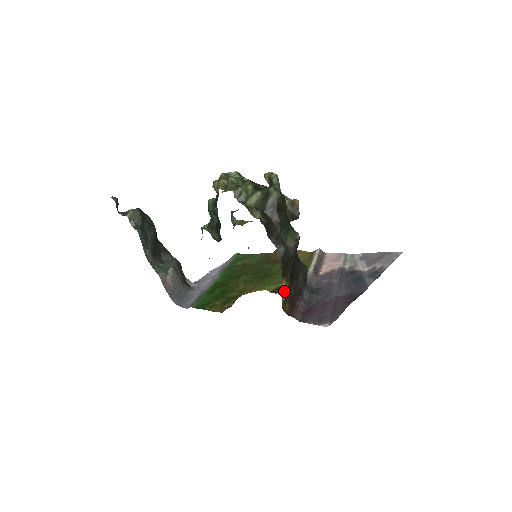
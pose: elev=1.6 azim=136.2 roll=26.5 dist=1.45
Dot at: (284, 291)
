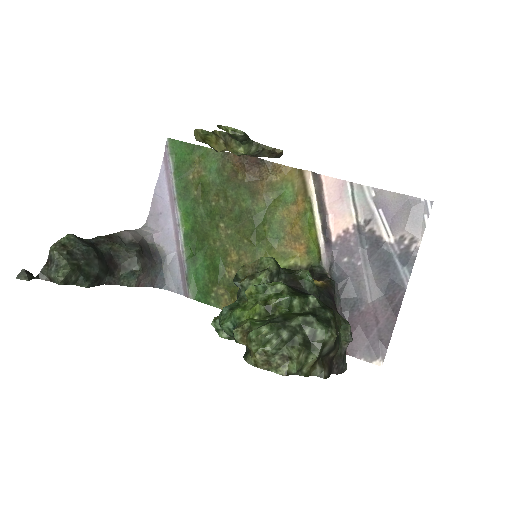
Dot at: occluded
